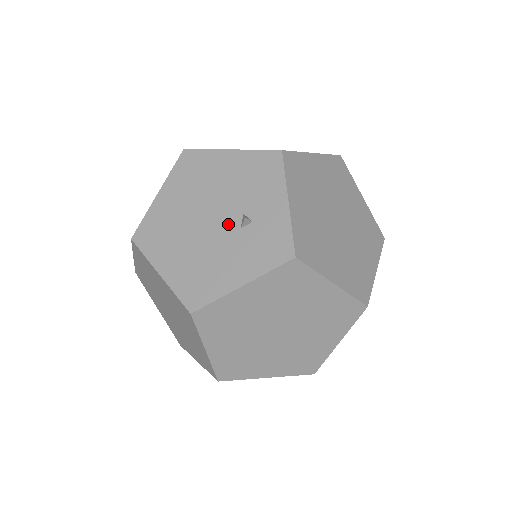
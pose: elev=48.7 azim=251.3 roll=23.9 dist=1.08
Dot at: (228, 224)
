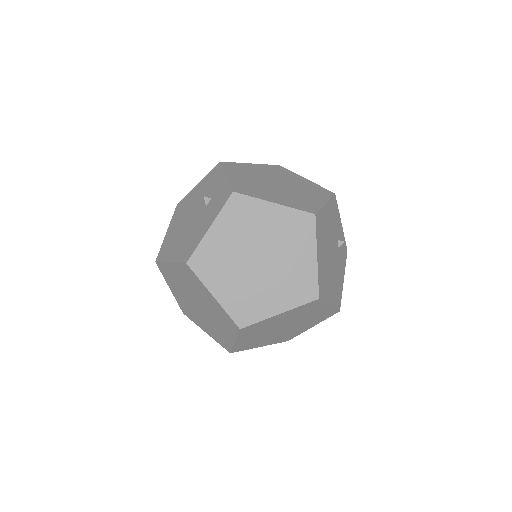
Dot at: (200, 211)
